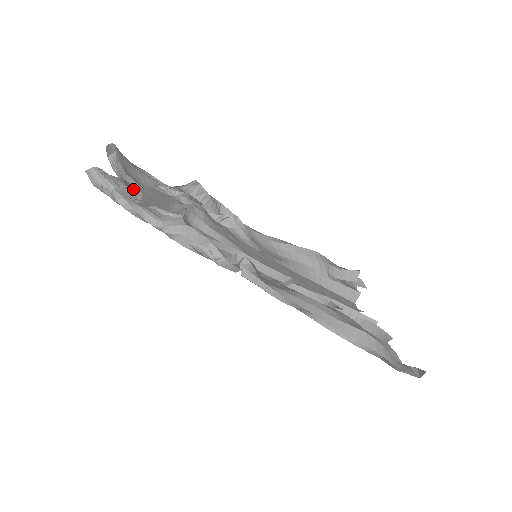
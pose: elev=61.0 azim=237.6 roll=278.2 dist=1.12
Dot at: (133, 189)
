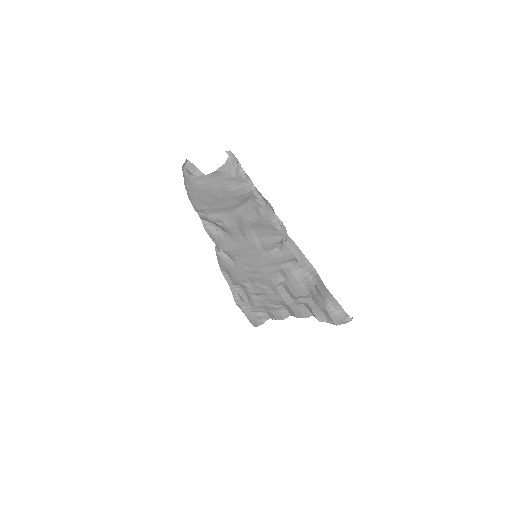
Dot at: occluded
